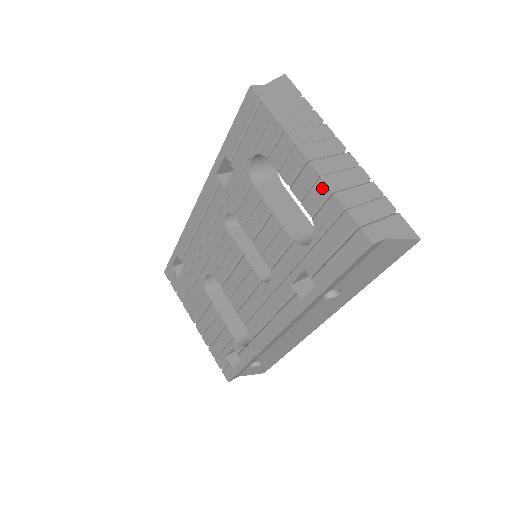
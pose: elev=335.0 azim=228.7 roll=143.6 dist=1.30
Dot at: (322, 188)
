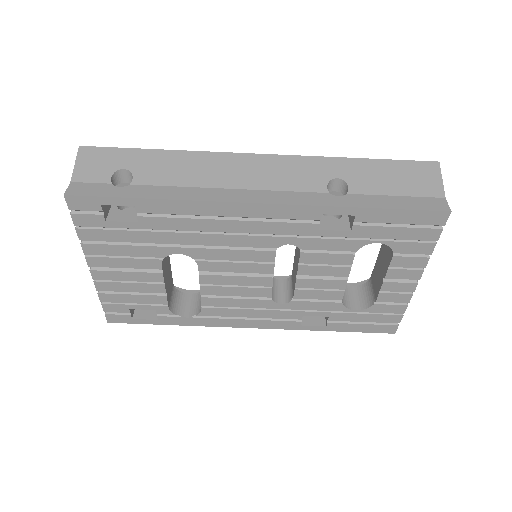
Dot at: (406, 299)
